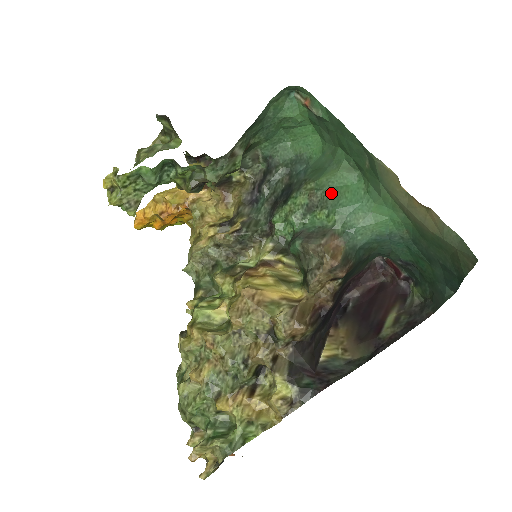
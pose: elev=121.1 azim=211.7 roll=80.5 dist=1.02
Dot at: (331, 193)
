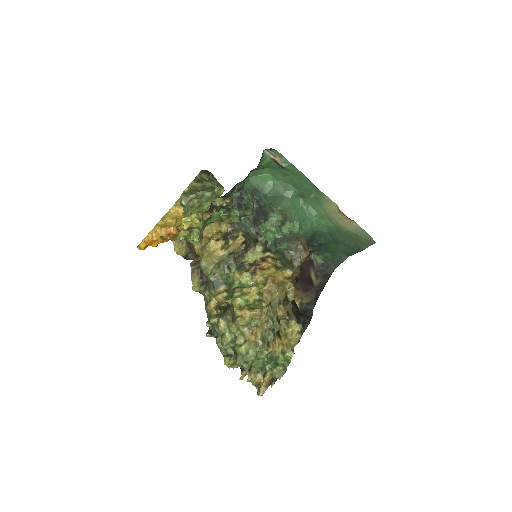
Dot at: (291, 212)
